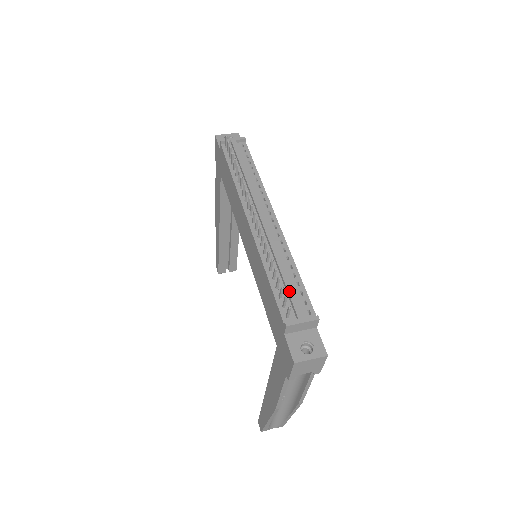
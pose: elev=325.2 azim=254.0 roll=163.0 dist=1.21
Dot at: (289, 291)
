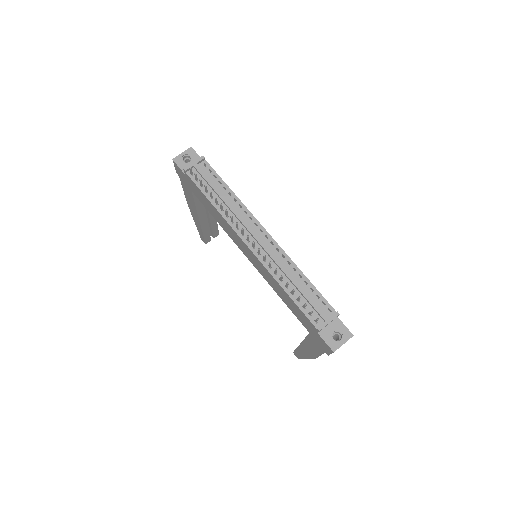
Dot at: (309, 300)
